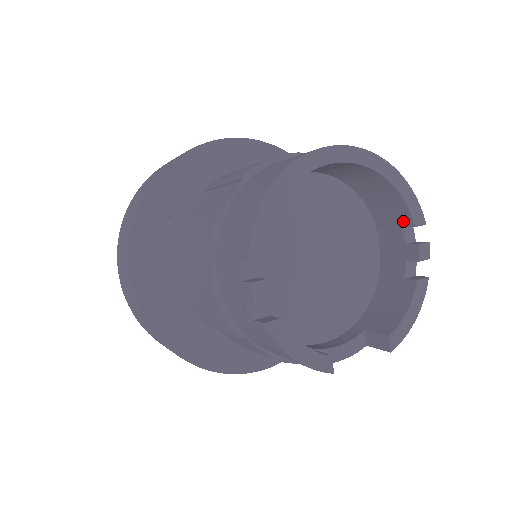
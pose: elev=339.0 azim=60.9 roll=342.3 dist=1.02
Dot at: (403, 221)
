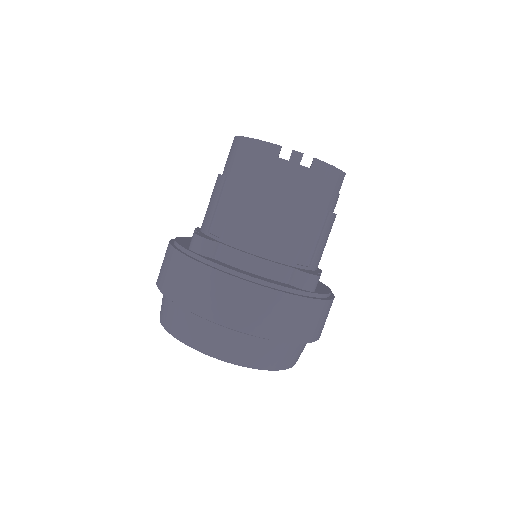
Dot at: occluded
